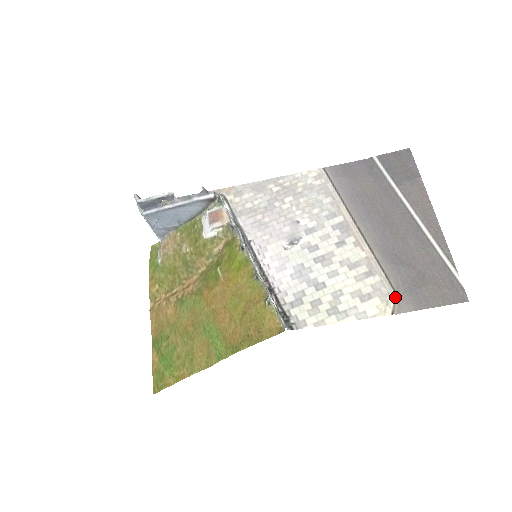
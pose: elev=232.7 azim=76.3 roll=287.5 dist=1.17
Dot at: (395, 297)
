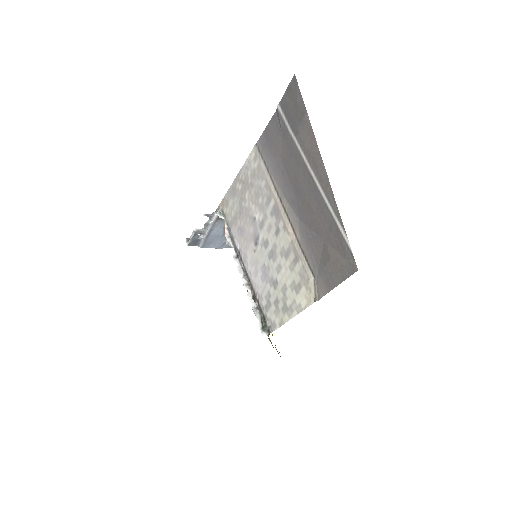
Dot at: (313, 281)
